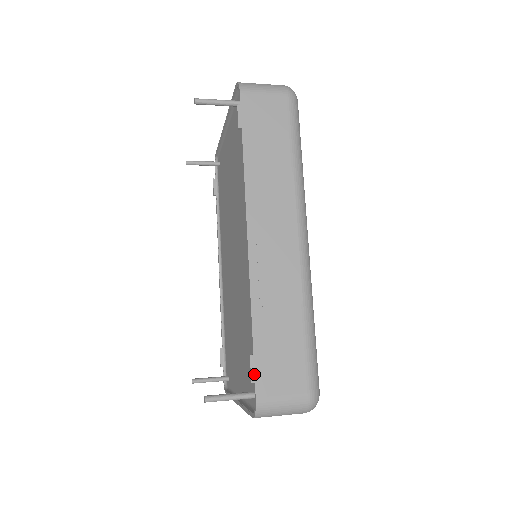
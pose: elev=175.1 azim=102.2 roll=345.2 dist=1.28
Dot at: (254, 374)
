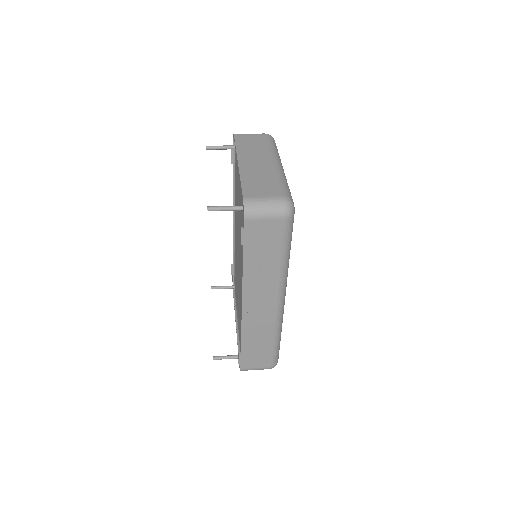
Dot at: (240, 361)
